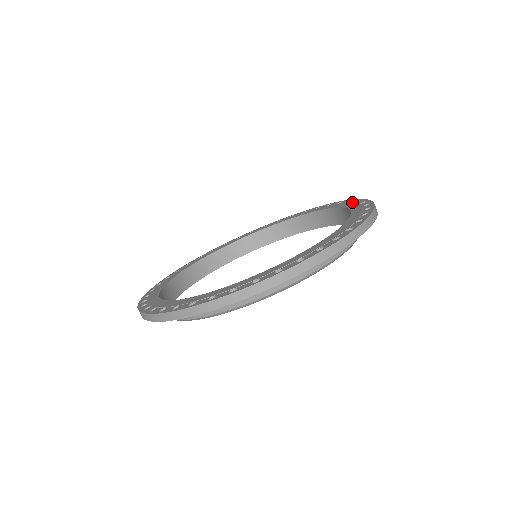
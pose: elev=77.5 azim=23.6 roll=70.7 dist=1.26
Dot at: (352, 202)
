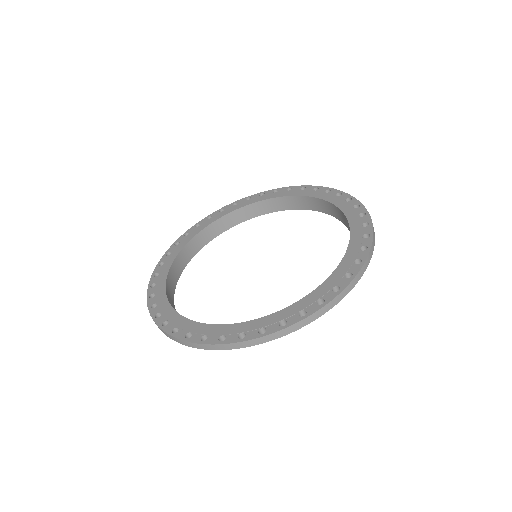
Dot at: (323, 191)
